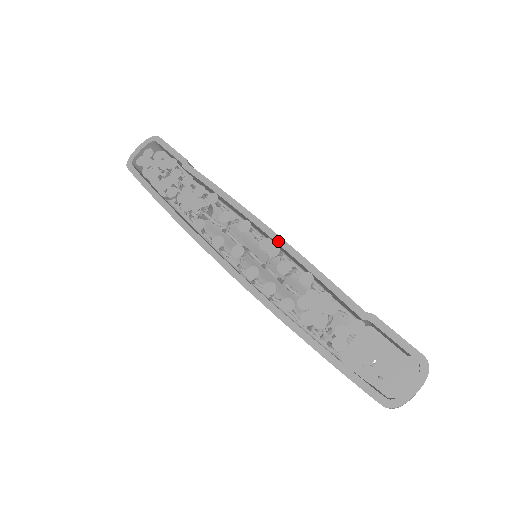
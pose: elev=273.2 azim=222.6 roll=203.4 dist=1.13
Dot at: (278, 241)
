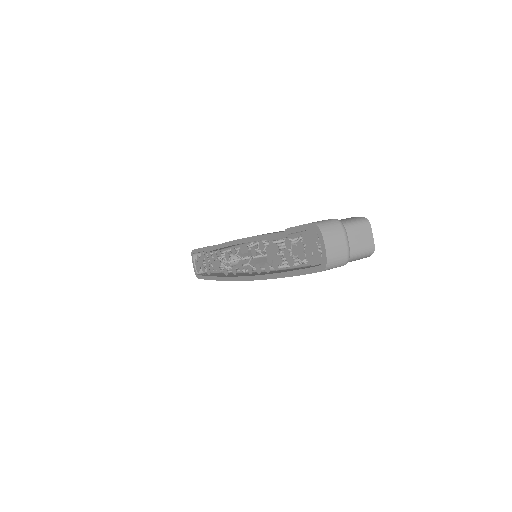
Dot at: (243, 242)
